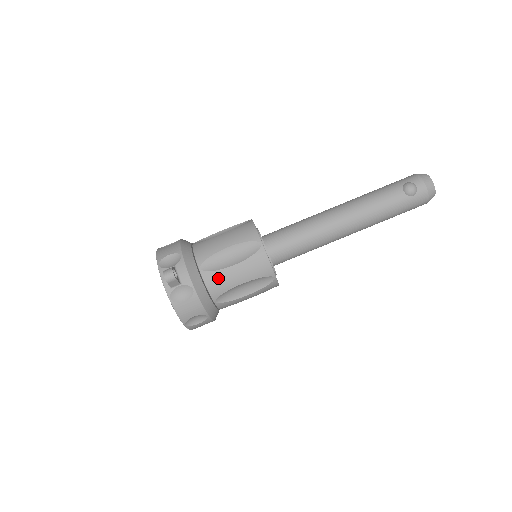
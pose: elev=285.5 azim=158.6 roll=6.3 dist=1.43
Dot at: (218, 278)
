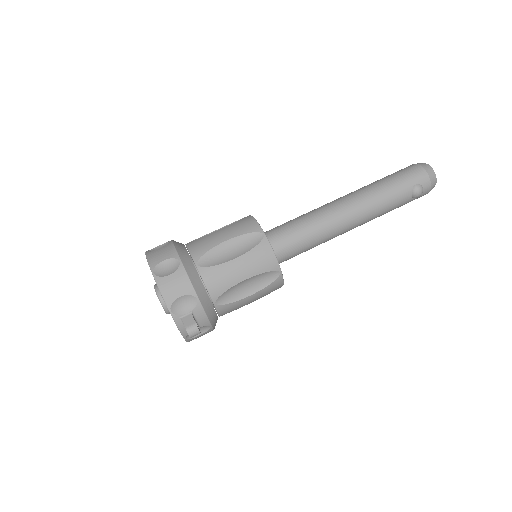
Dot at: (232, 307)
